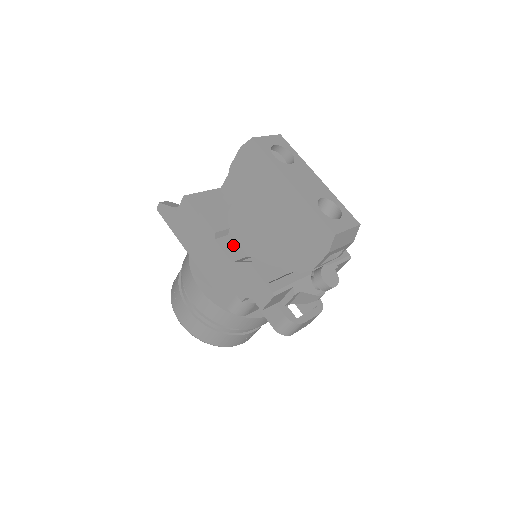
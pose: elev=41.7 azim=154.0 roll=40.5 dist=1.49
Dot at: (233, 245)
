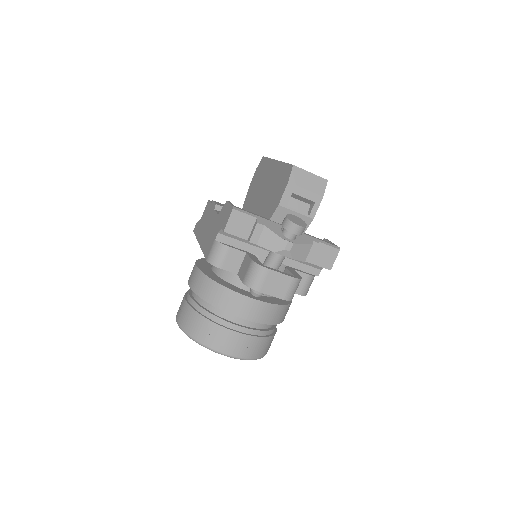
Dot at: occluded
